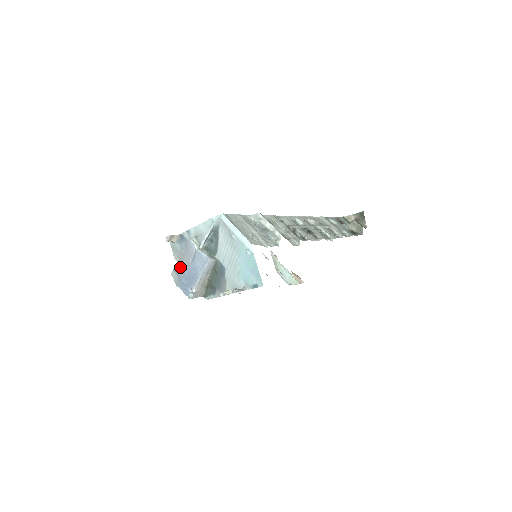
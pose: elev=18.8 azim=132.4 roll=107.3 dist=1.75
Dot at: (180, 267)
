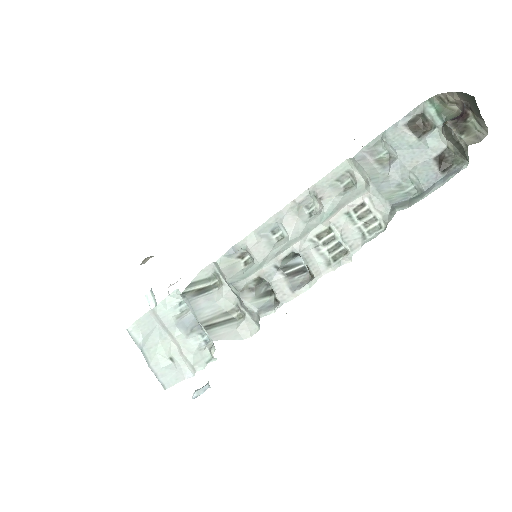
Dot at: occluded
